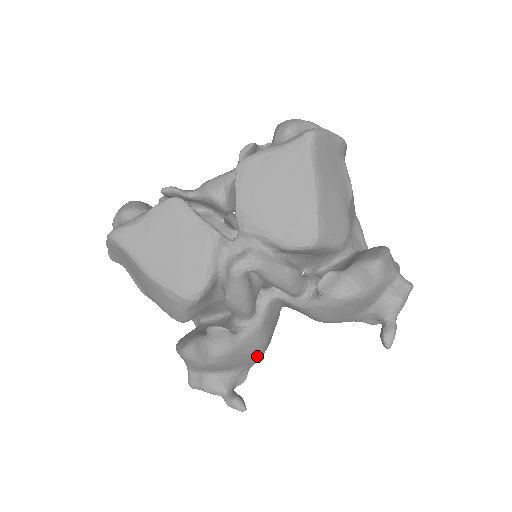
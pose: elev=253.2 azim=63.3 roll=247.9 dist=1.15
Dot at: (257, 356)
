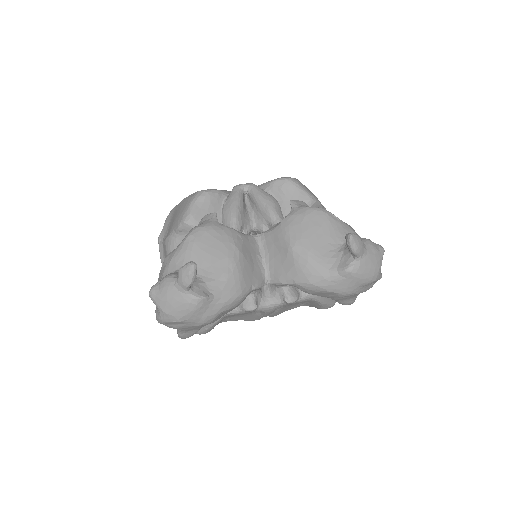
Dot at: (228, 263)
